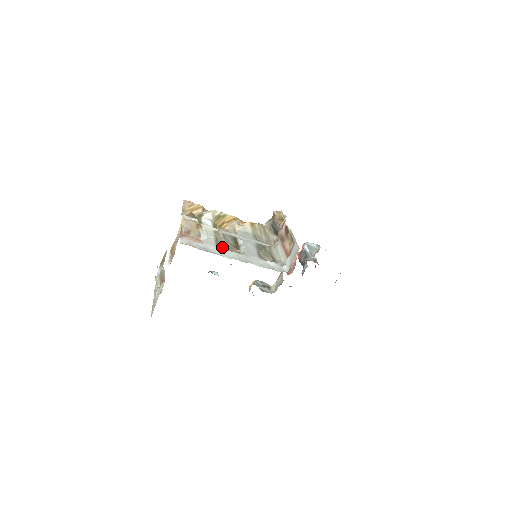
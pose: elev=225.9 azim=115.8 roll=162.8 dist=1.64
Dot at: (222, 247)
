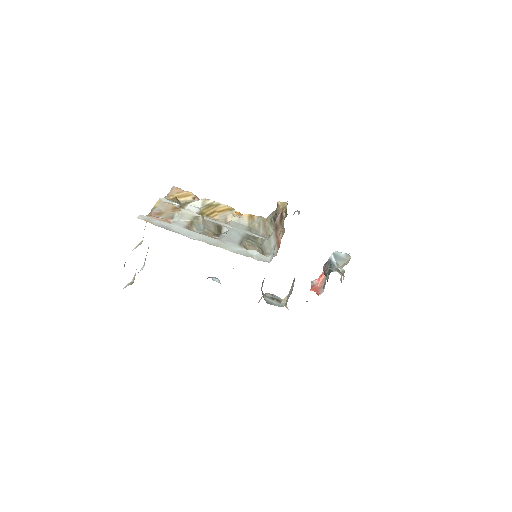
Dot at: (196, 231)
